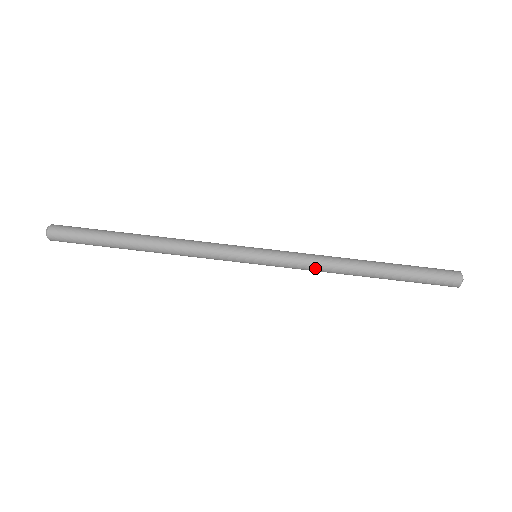
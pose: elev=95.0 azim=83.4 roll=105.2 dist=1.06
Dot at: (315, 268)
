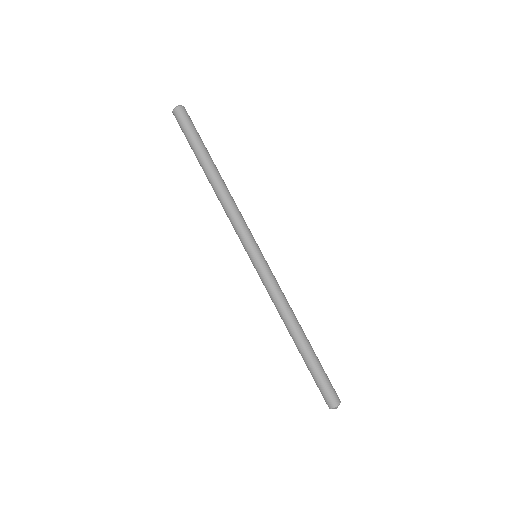
Dot at: (279, 299)
